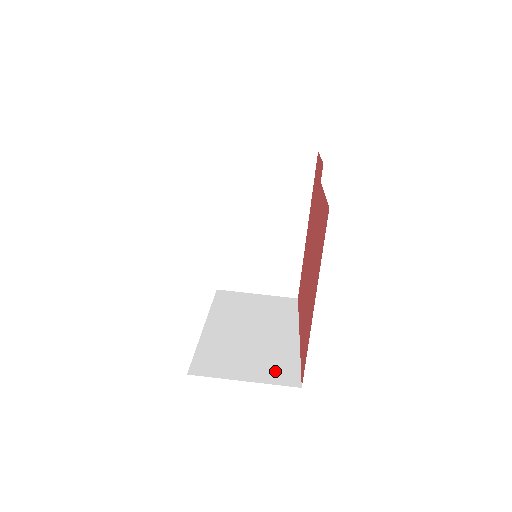
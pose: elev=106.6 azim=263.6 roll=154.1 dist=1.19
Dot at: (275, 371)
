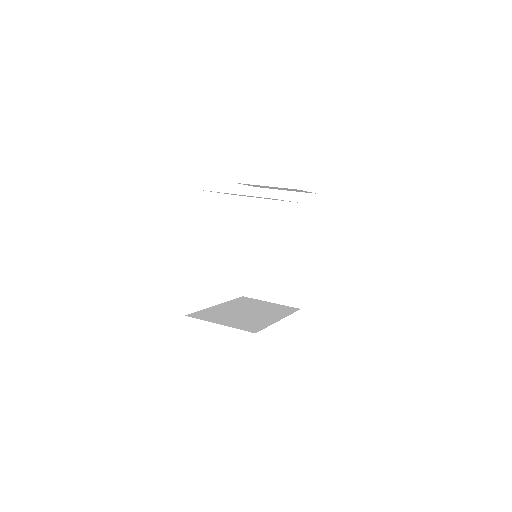
Dot at: (245, 325)
